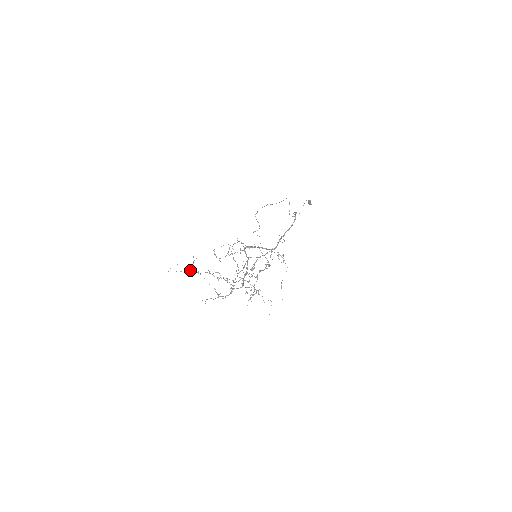
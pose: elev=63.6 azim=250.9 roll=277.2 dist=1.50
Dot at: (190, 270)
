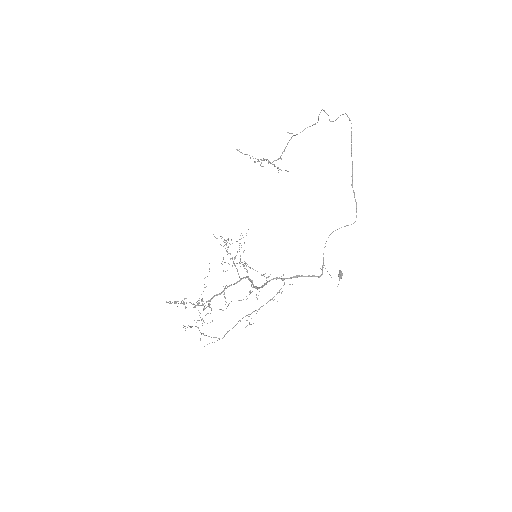
Dot at: (183, 304)
